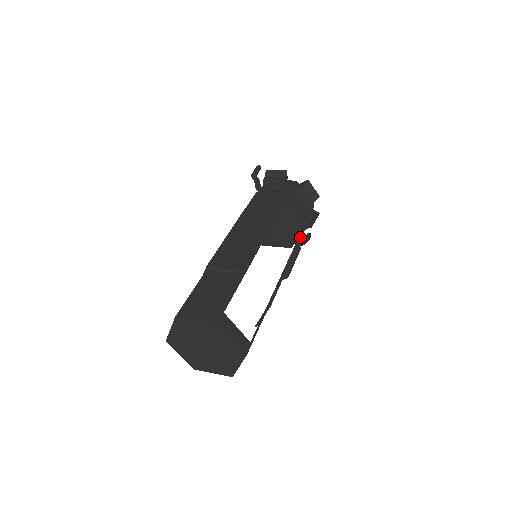
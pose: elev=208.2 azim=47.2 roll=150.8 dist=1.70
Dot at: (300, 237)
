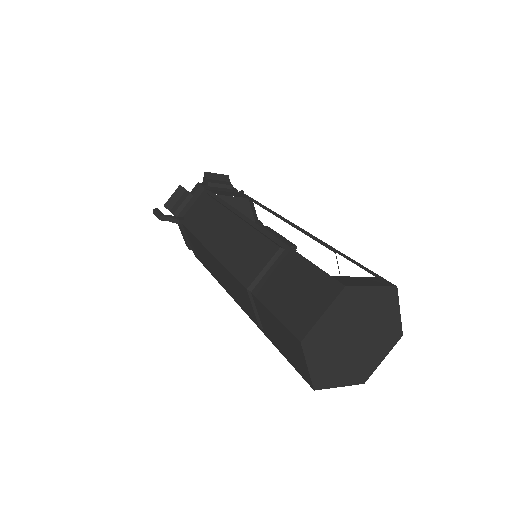
Dot at: (262, 207)
